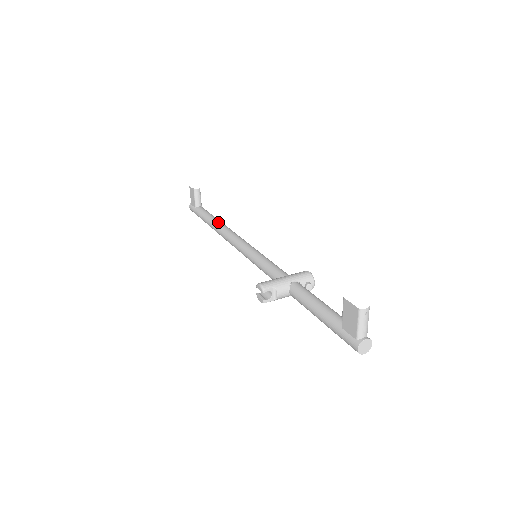
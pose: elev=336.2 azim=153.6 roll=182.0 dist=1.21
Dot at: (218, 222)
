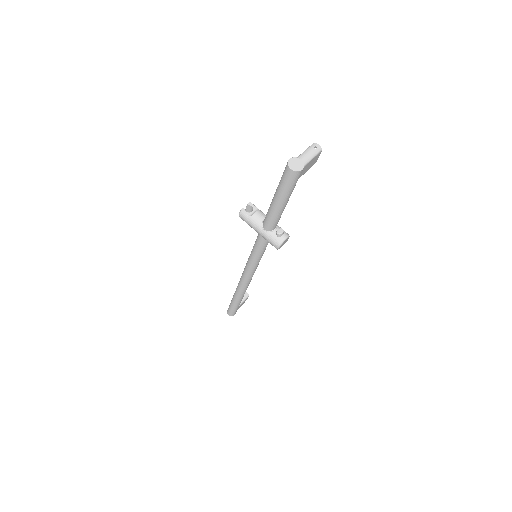
Dot at: occluded
